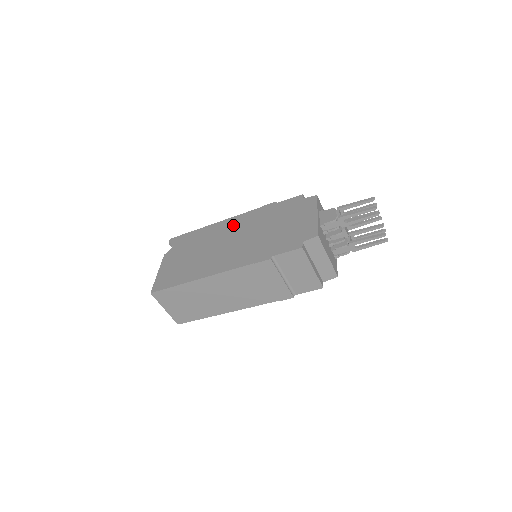
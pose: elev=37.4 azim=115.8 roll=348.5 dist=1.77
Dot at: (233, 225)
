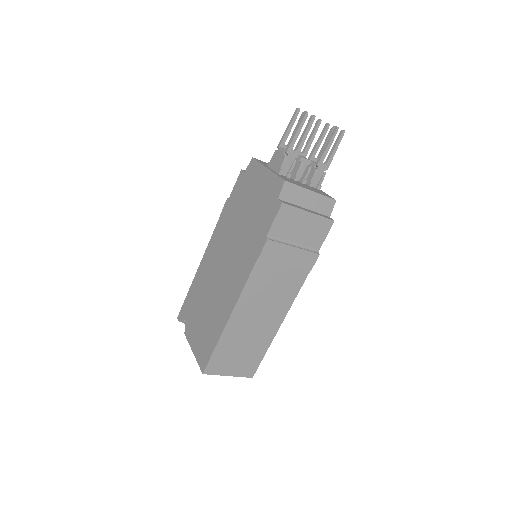
Dot at: (213, 252)
